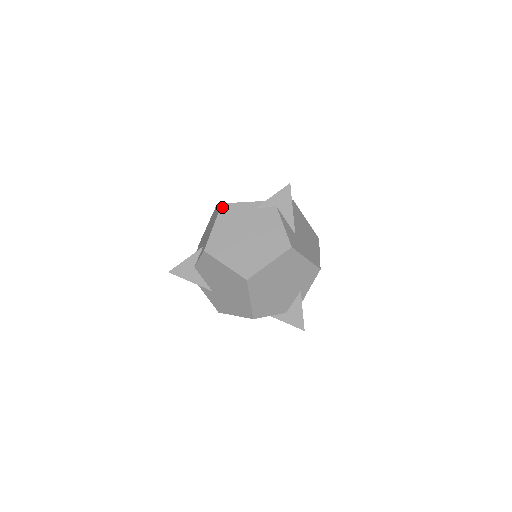
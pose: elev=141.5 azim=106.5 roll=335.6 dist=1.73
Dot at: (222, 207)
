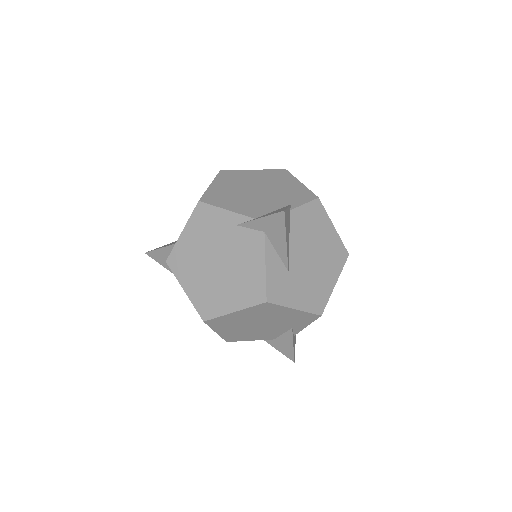
Dot at: (197, 207)
